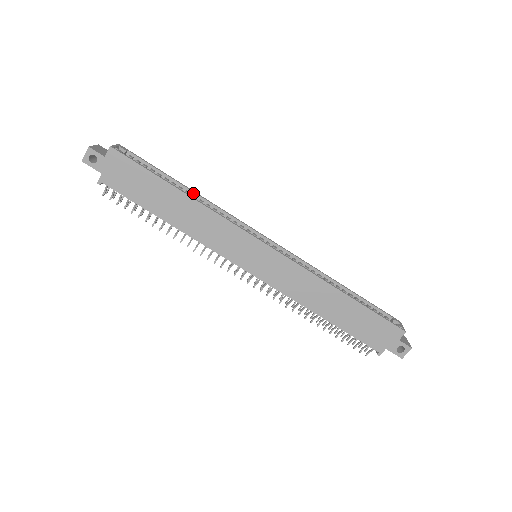
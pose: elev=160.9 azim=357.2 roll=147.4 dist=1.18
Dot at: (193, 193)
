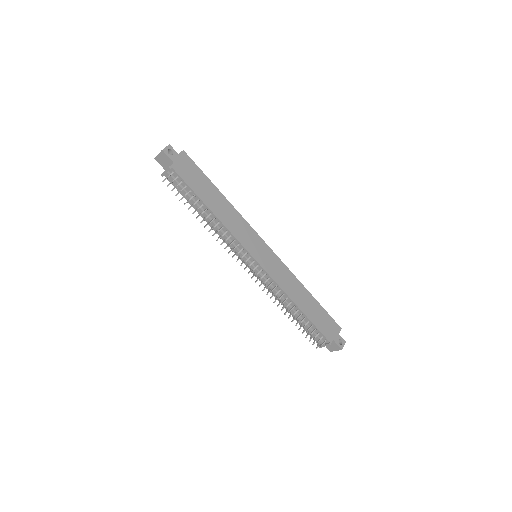
Dot at: occluded
